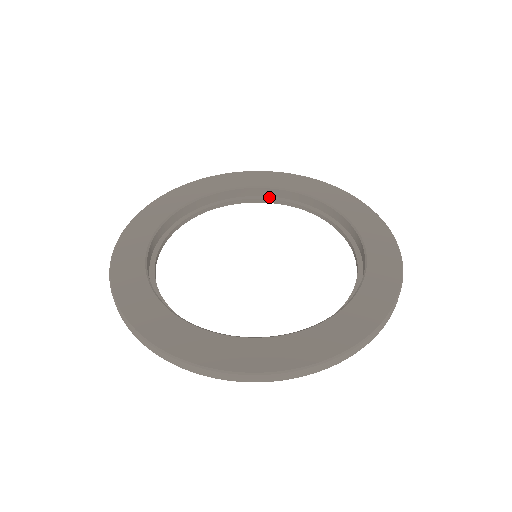
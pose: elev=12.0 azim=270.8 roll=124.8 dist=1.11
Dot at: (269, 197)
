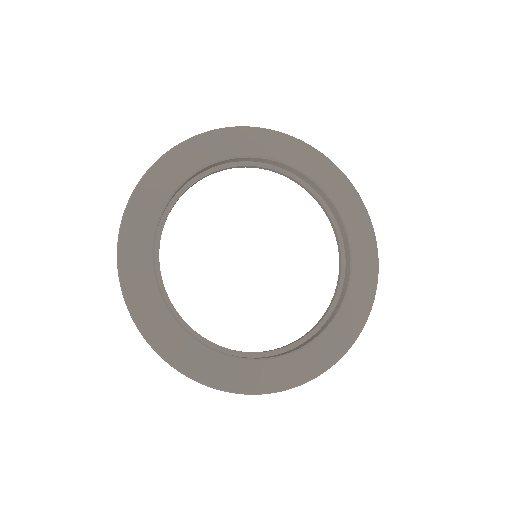
Dot at: (243, 163)
